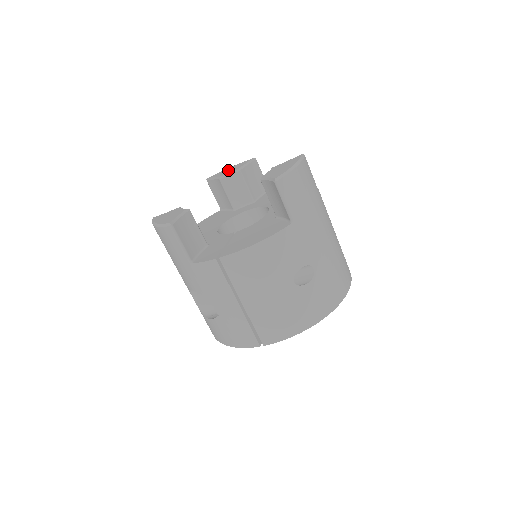
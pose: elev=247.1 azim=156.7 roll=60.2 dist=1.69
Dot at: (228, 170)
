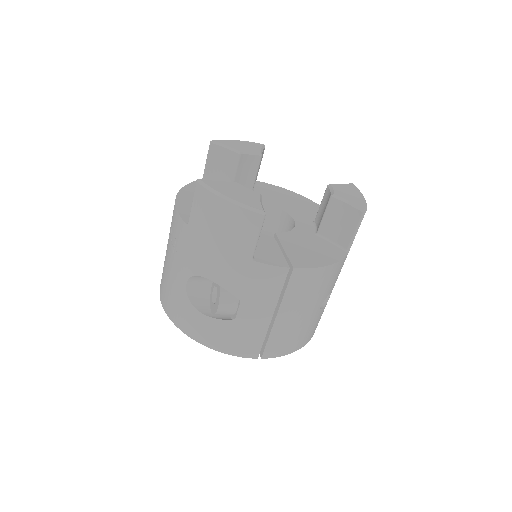
Dot at: (242, 145)
